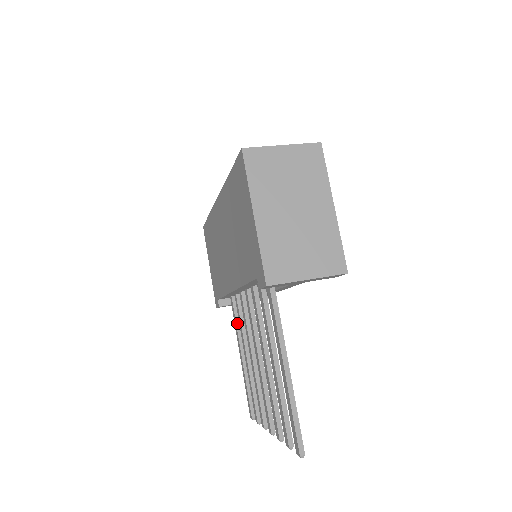
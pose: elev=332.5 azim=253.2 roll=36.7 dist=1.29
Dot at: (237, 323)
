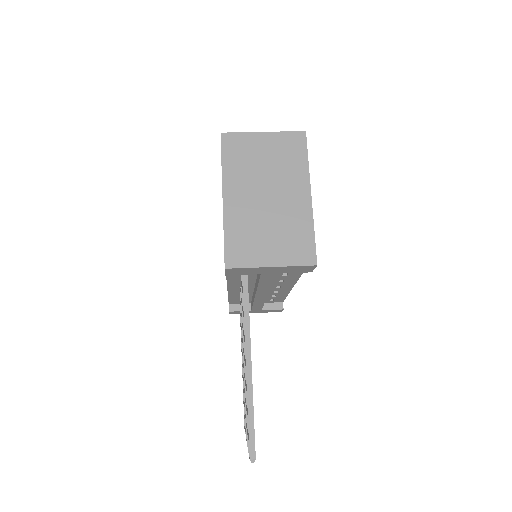
Dot at: occluded
